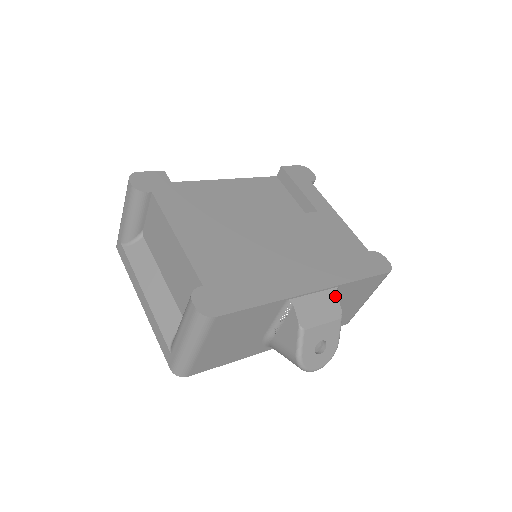
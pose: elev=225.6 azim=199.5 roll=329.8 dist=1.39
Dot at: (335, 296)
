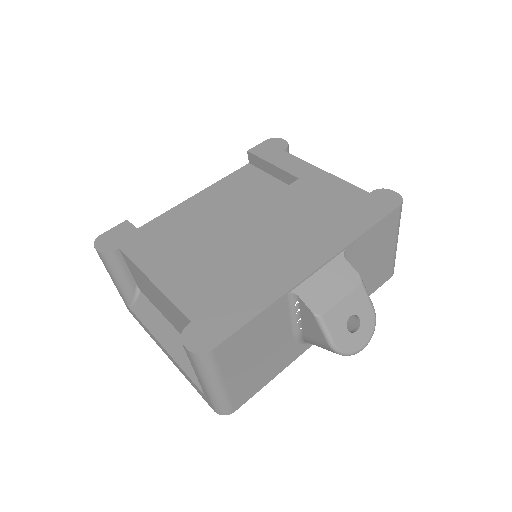
Dot at: (344, 262)
